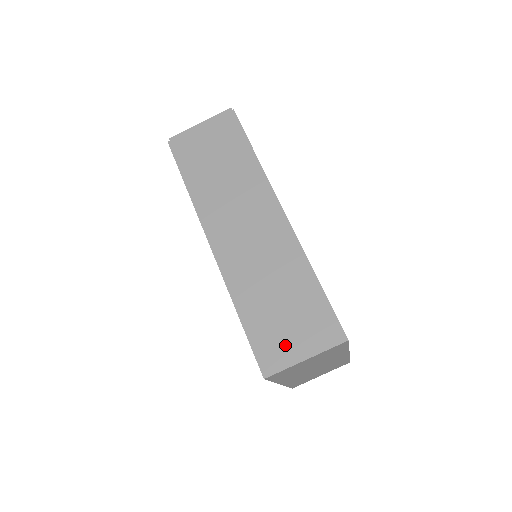
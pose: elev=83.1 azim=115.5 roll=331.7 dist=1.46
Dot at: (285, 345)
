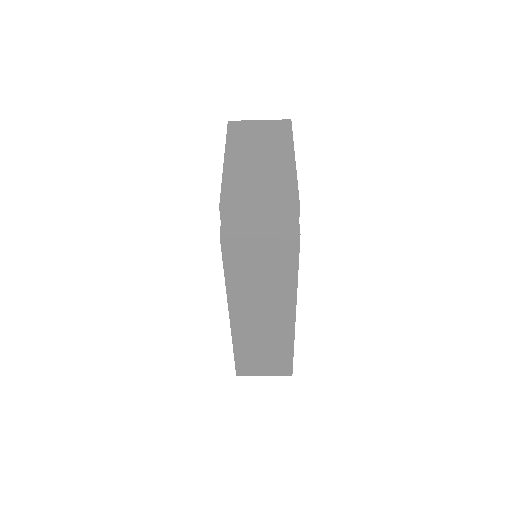
Dot at: (256, 369)
